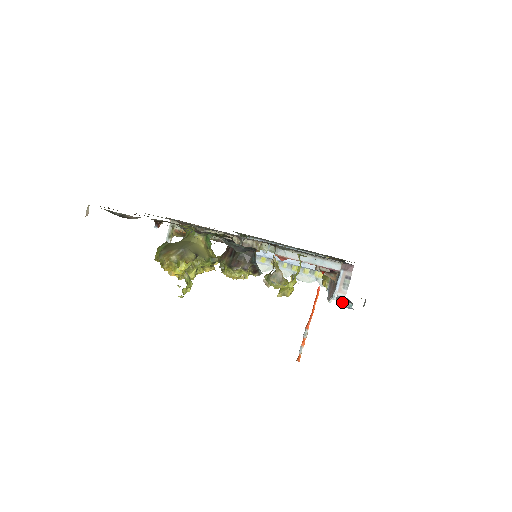
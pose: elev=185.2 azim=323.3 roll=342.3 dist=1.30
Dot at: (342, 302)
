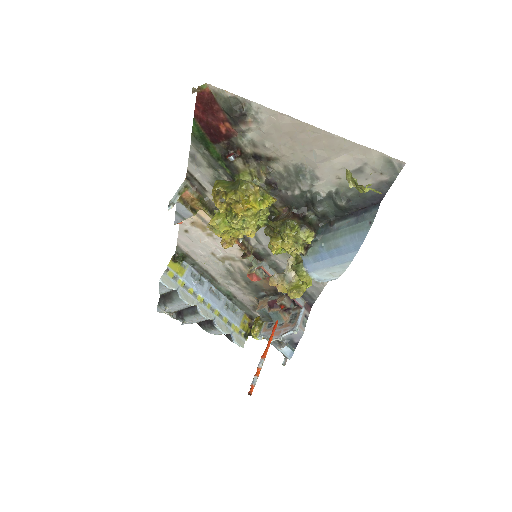
Dot at: (288, 344)
